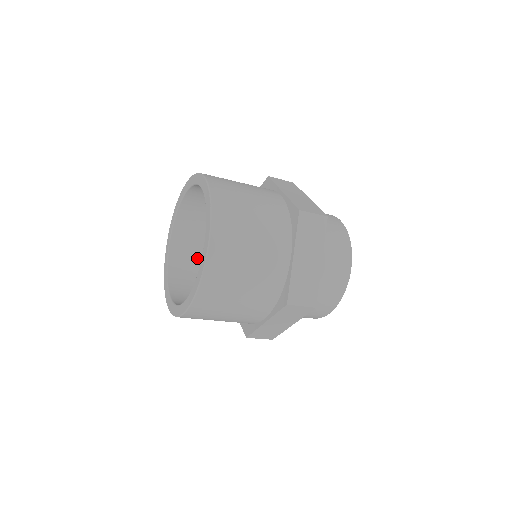
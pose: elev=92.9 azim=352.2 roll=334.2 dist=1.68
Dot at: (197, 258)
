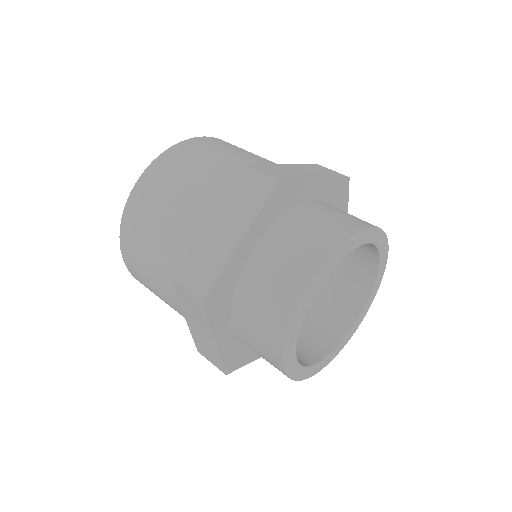
Dot at: occluded
